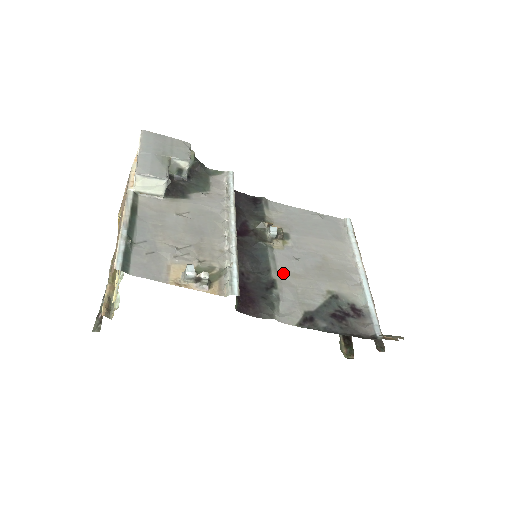
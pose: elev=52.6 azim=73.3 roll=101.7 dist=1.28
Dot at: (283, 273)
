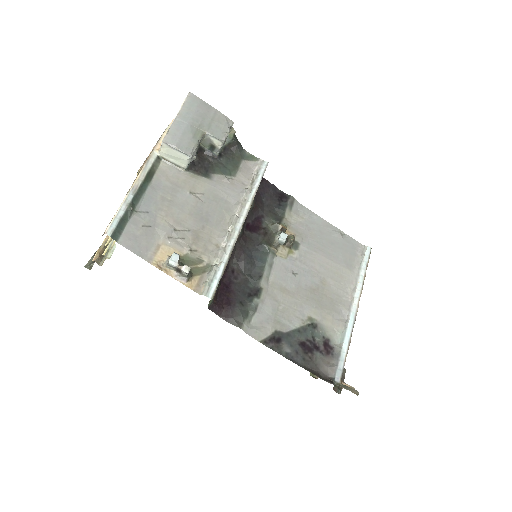
Dot at: (273, 284)
